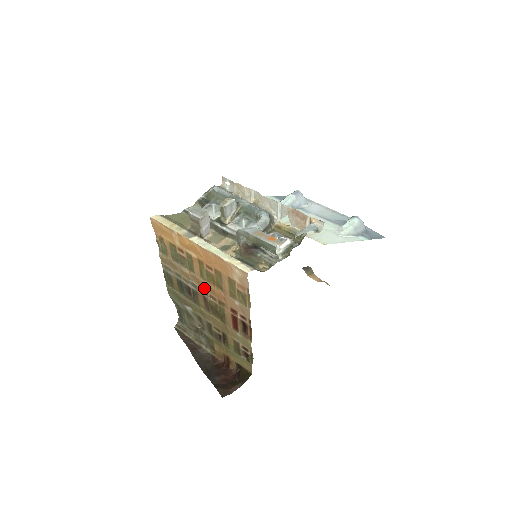
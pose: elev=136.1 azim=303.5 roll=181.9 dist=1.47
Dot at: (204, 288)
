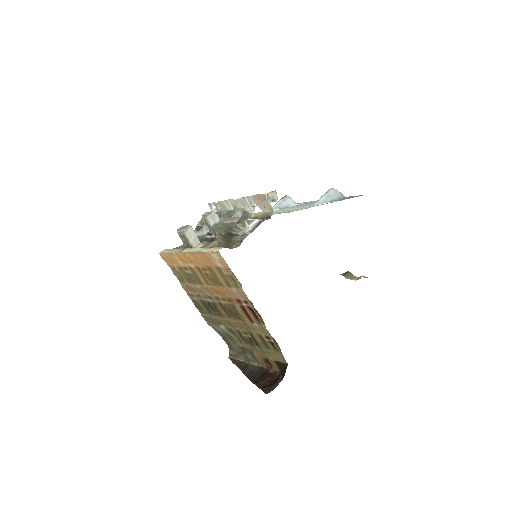
Dot at: (215, 294)
